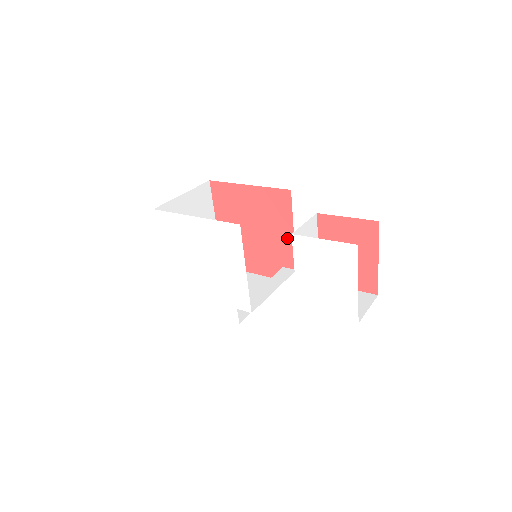
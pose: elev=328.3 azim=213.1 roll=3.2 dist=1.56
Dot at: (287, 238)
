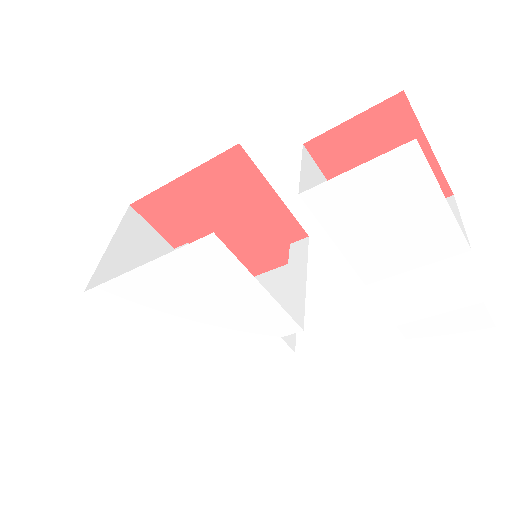
Dot at: (273, 207)
